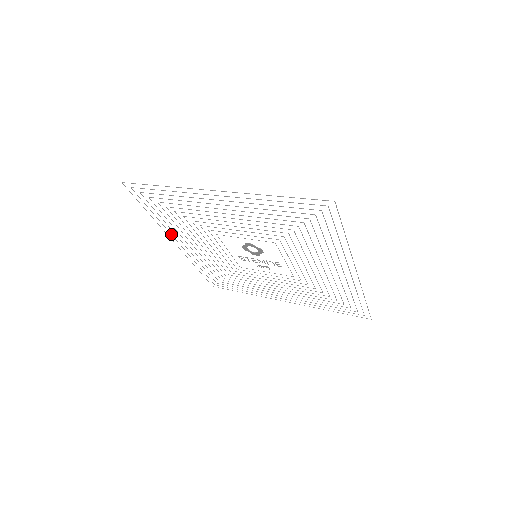
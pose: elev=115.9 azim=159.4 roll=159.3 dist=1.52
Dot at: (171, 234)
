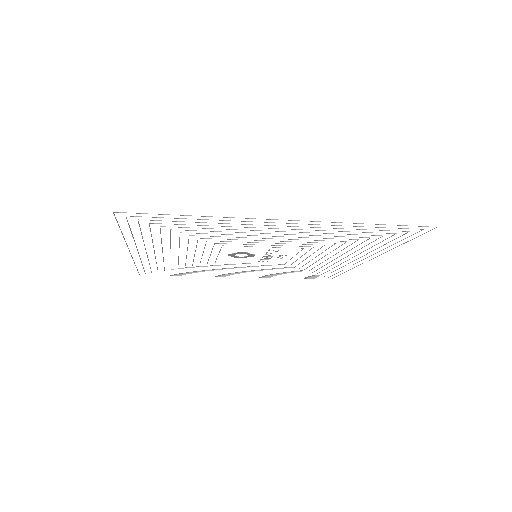
Dot at: (222, 275)
